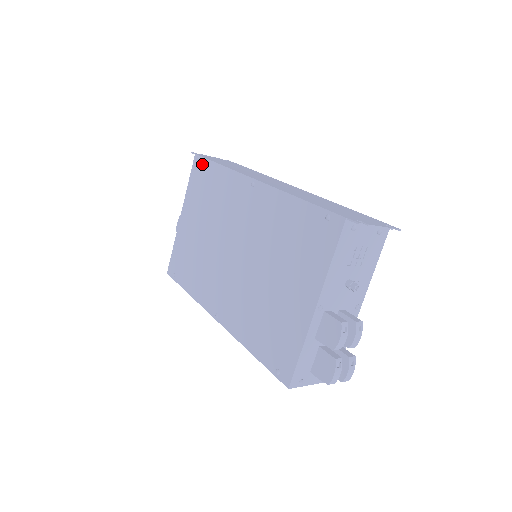
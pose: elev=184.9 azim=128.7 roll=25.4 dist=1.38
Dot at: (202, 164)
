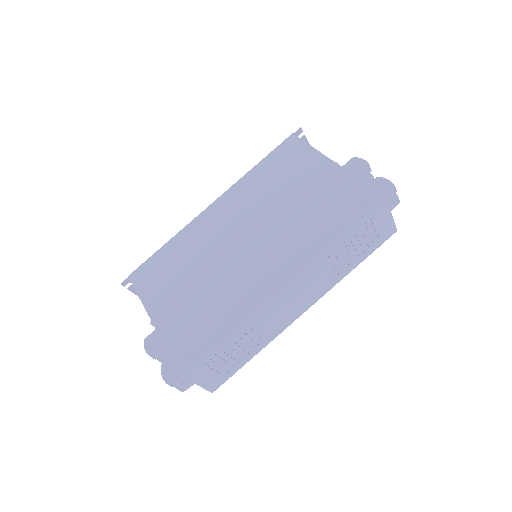
Dot at: (144, 267)
